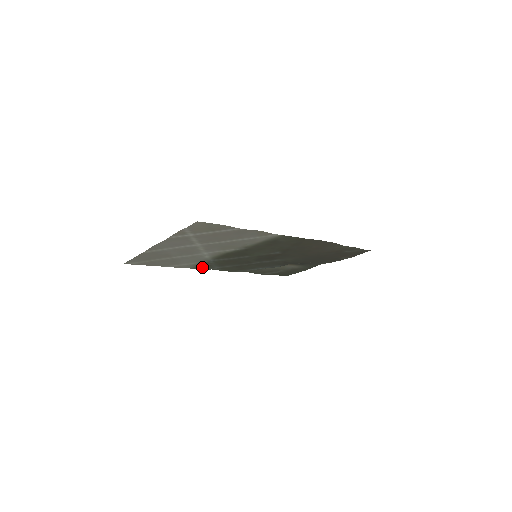
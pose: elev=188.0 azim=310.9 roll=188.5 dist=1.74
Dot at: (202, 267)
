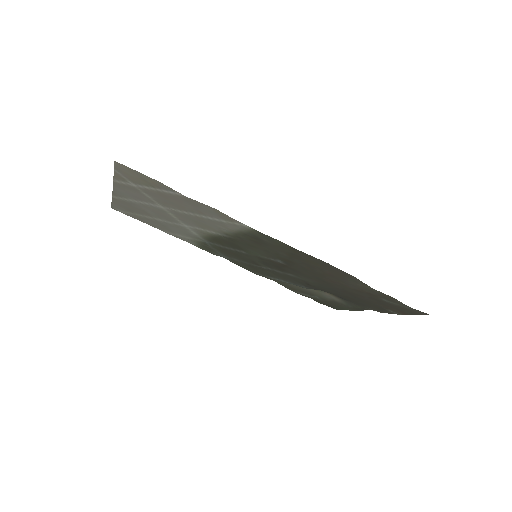
Dot at: (206, 249)
